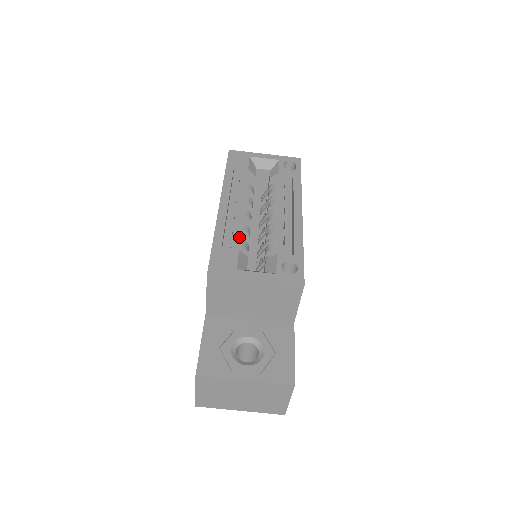
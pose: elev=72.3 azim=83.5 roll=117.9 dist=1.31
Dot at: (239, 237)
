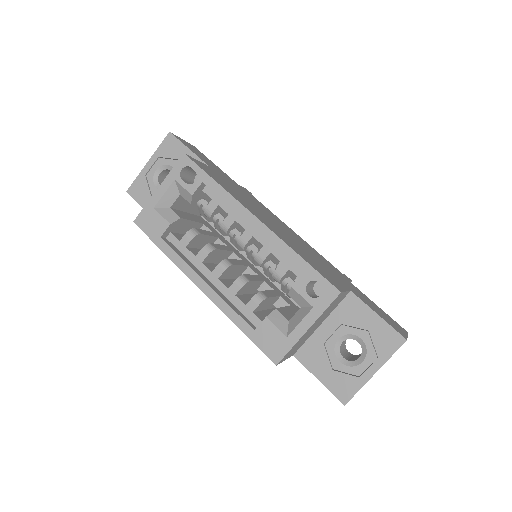
Dot at: (243, 289)
